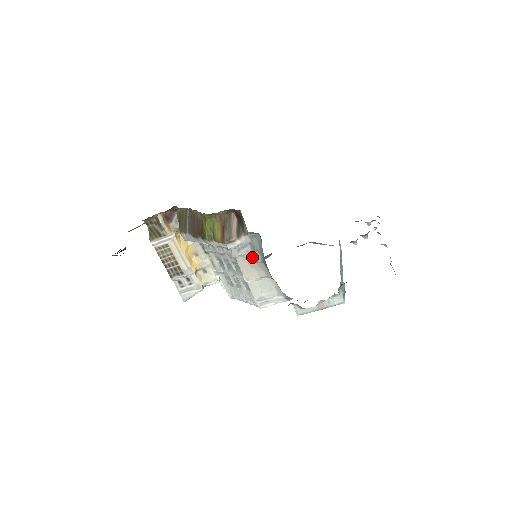
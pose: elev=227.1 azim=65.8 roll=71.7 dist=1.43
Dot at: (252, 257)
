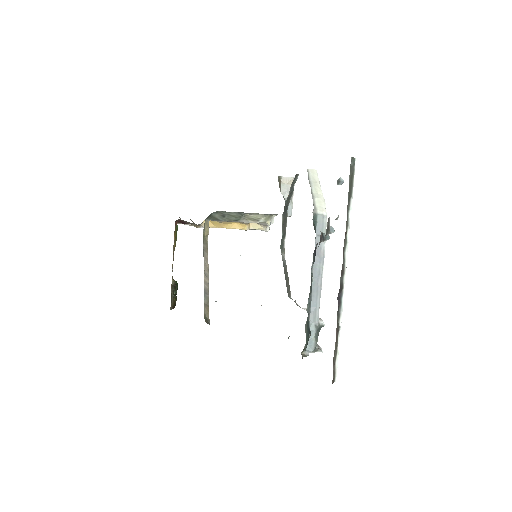
Dot at: occluded
